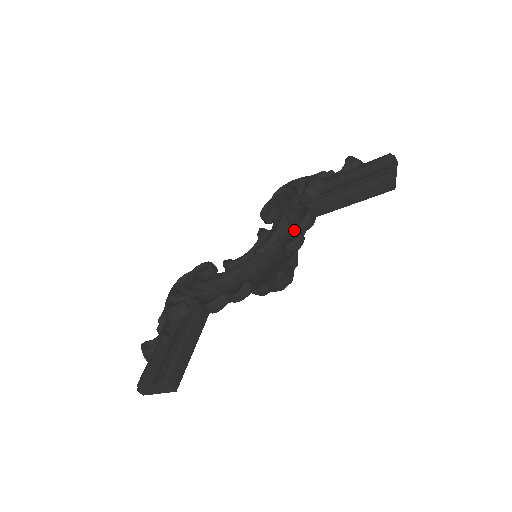
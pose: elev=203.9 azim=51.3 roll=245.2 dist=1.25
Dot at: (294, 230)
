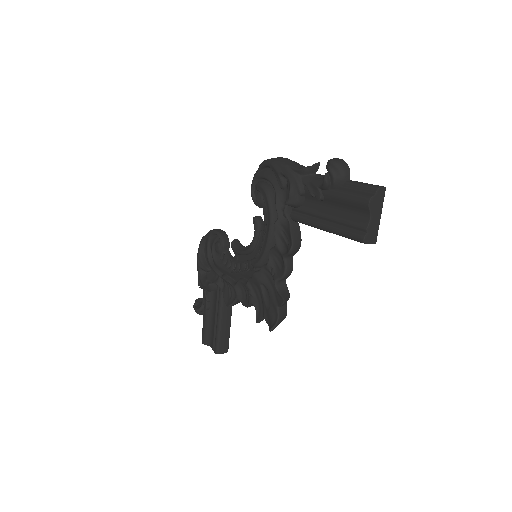
Dot at: (281, 257)
